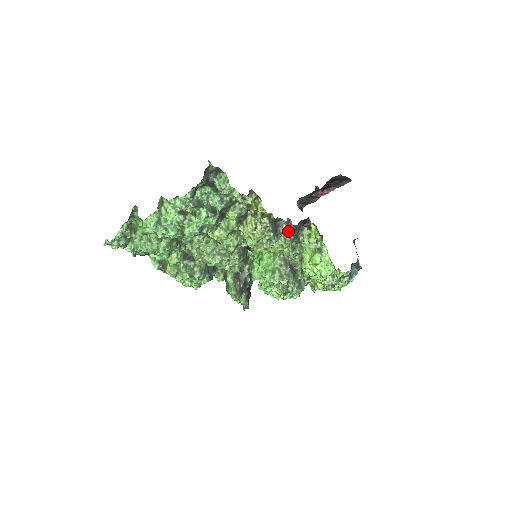
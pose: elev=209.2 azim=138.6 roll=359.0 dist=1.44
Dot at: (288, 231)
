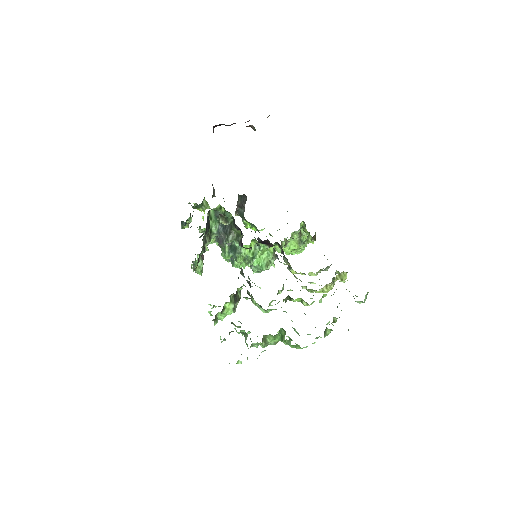
Dot at: occluded
